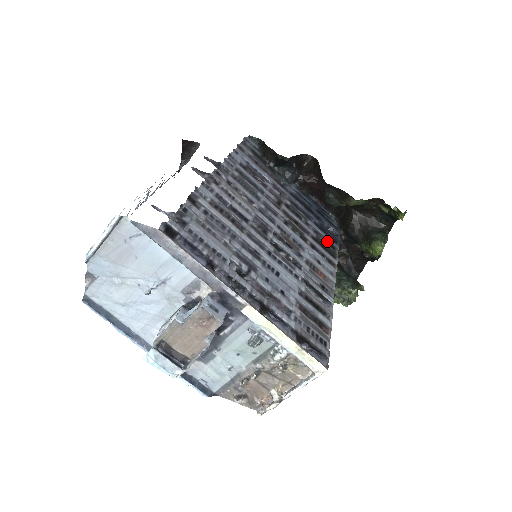
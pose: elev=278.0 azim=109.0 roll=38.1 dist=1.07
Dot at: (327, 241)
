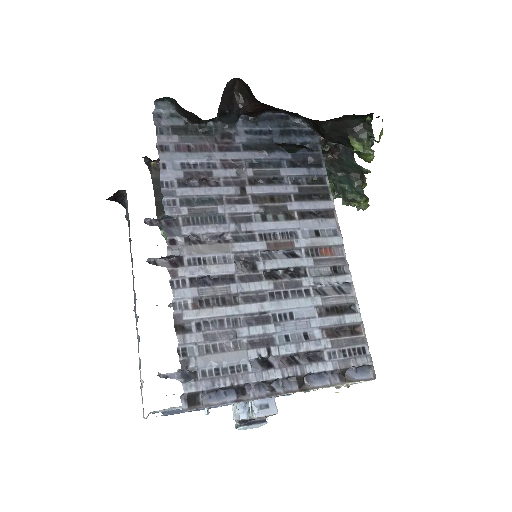
Dot at: (311, 177)
